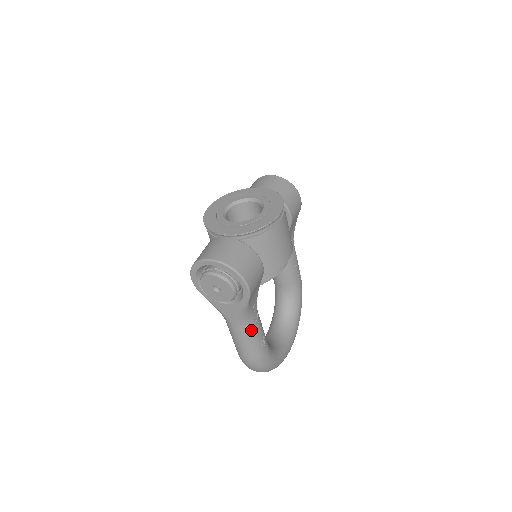
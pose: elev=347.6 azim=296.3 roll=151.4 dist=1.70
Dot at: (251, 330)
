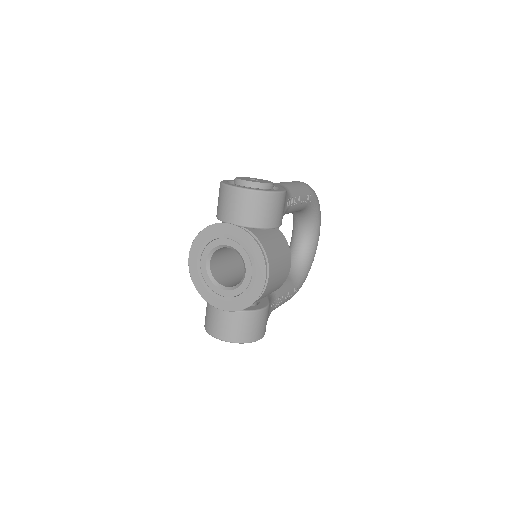
Dot at: occluded
